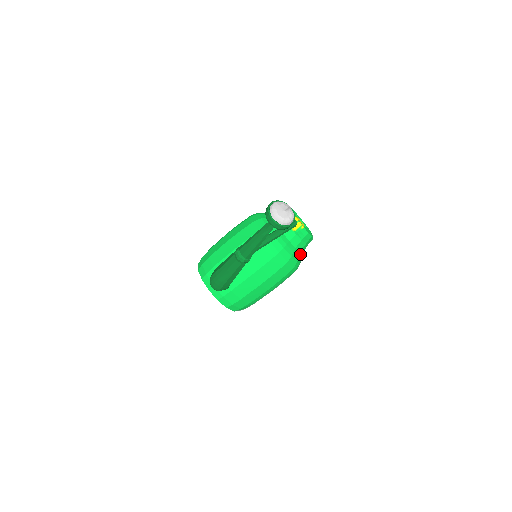
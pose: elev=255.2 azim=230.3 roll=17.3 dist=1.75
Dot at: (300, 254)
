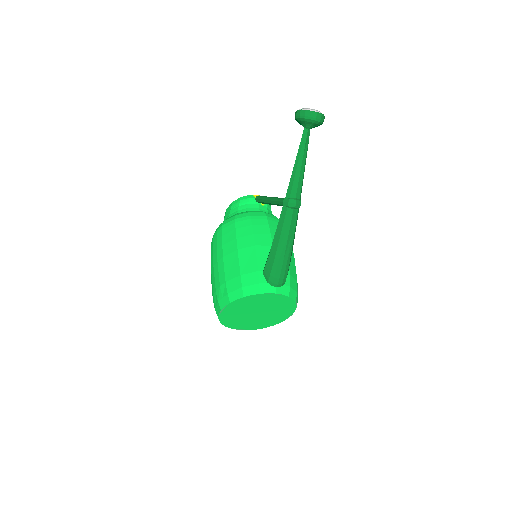
Dot at: occluded
